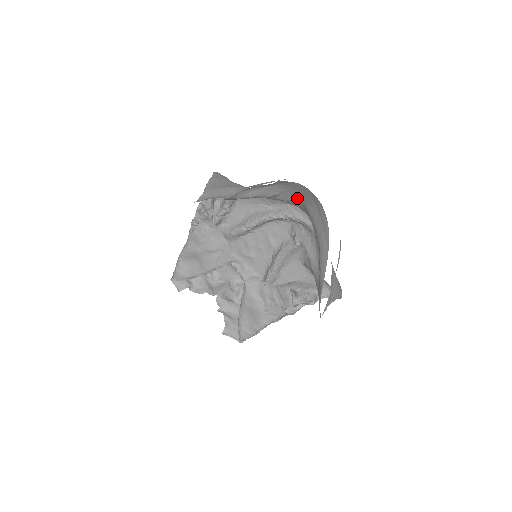
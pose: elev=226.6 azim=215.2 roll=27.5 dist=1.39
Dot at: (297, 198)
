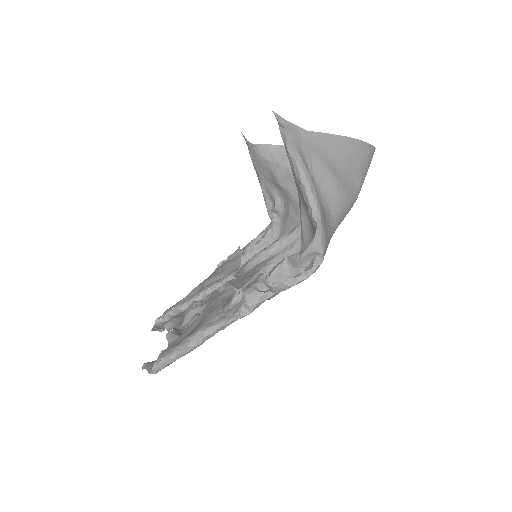
Dot at: occluded
